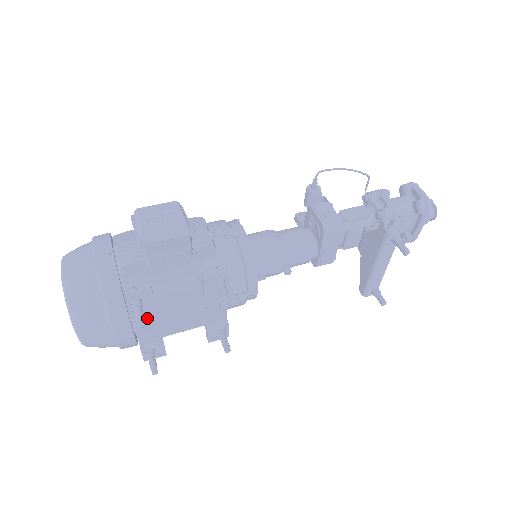
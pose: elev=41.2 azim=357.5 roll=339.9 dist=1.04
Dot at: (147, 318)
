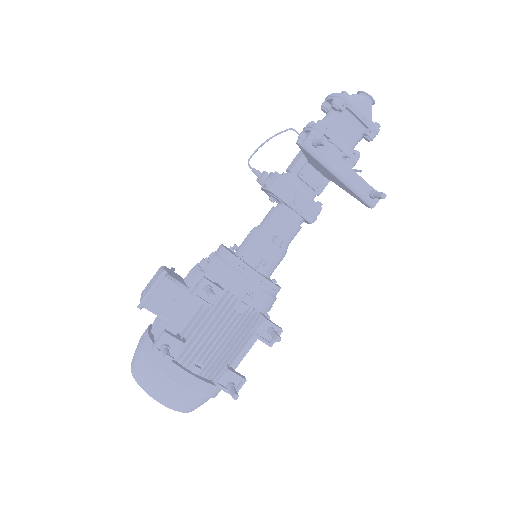
Dot at: (190, 356)
